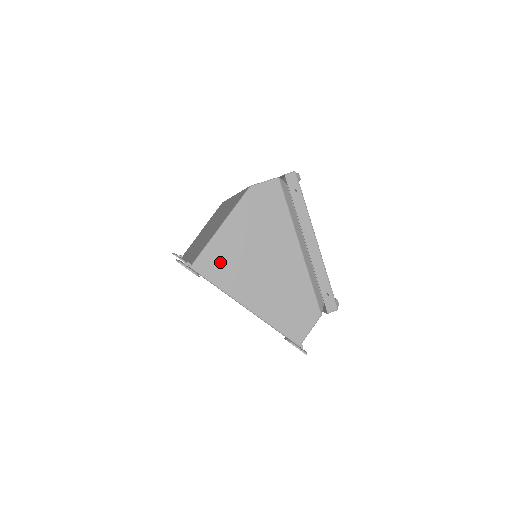
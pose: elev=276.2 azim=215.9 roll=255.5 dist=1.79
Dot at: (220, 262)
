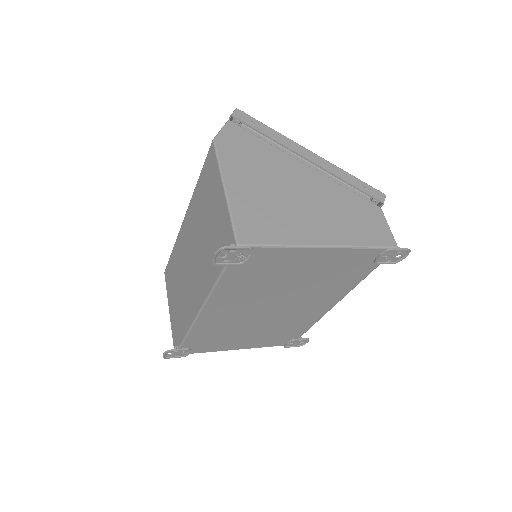
Dot at: (258, 221)
